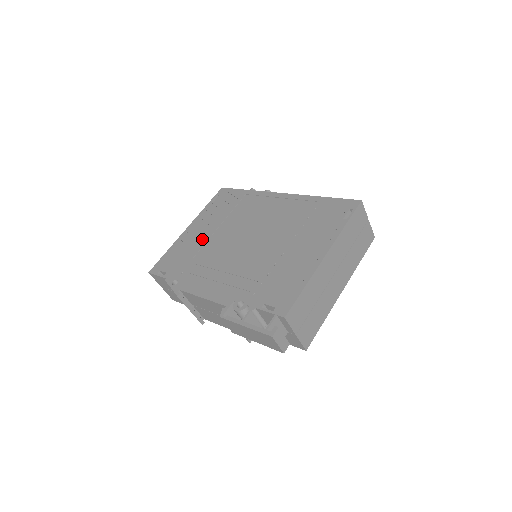
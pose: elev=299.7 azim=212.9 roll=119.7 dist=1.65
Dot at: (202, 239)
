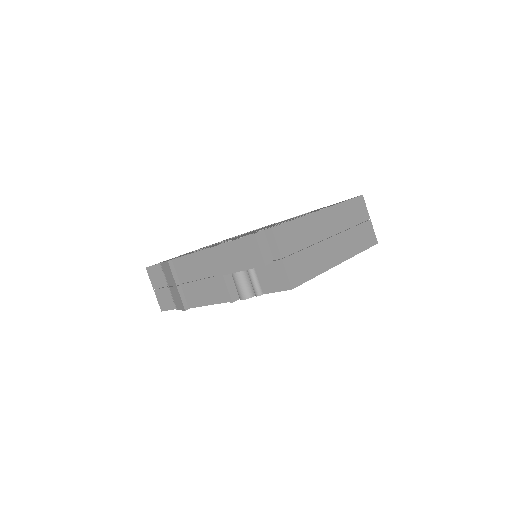
Dot at: occluded
